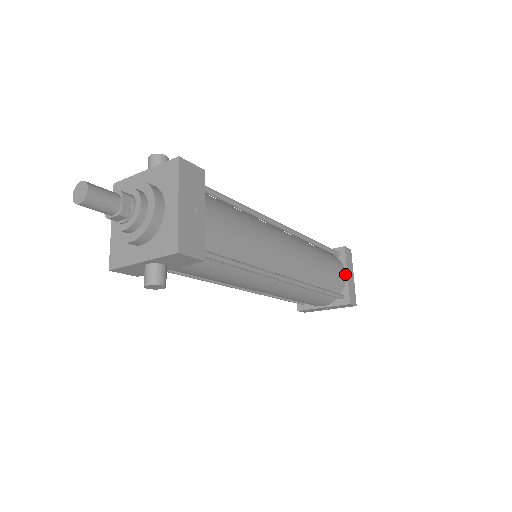
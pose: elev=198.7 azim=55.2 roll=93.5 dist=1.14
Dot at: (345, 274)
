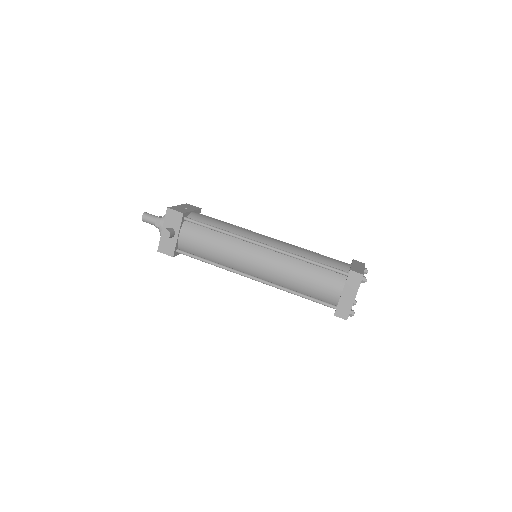
Dot at: (350, 265)
